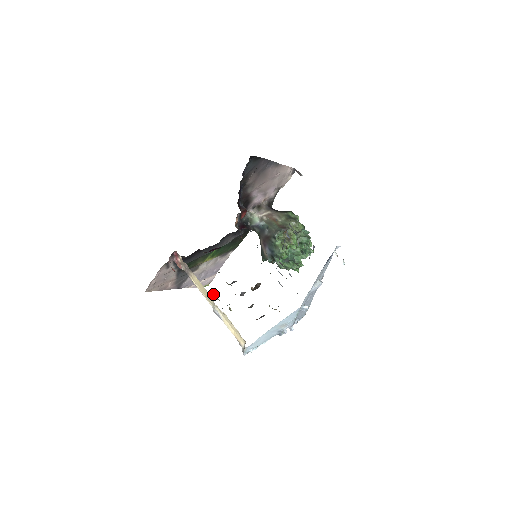
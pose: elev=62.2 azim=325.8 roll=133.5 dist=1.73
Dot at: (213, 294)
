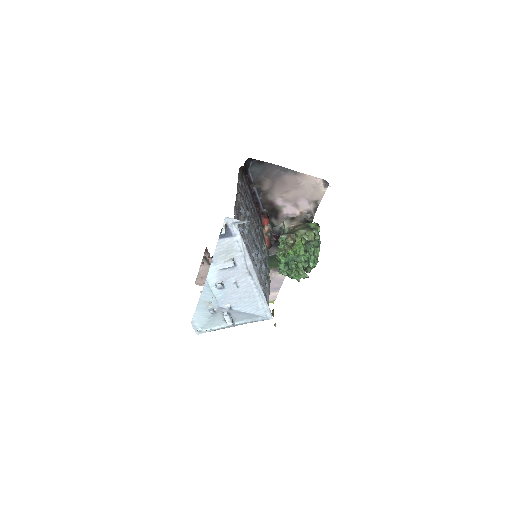
Dot at: (272, 310)
